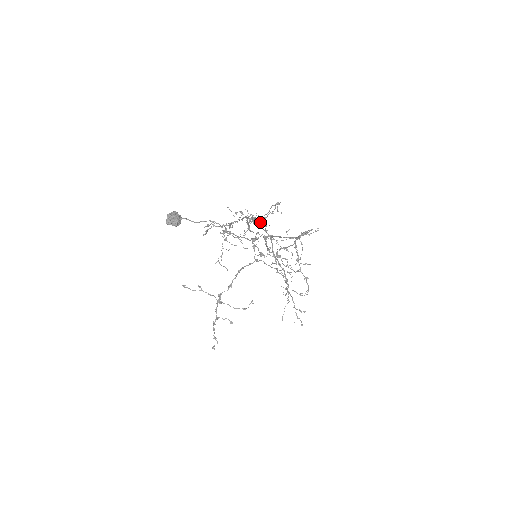
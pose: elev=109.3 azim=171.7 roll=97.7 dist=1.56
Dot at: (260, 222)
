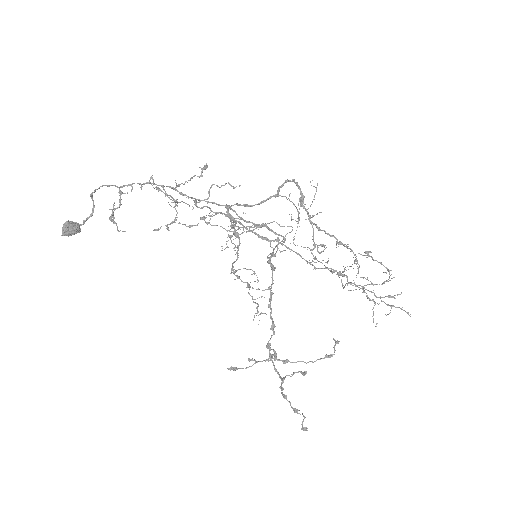
Dot at: (247, 226)
